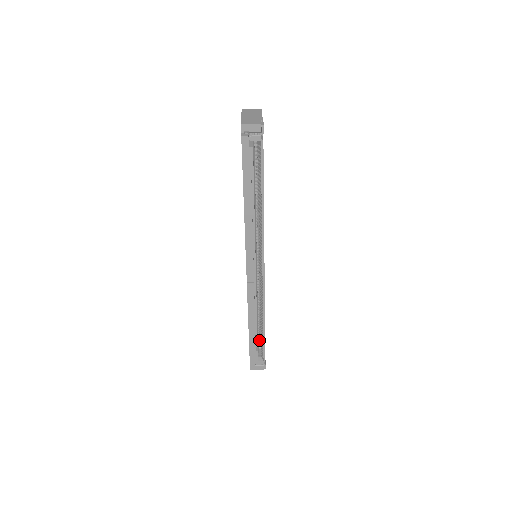
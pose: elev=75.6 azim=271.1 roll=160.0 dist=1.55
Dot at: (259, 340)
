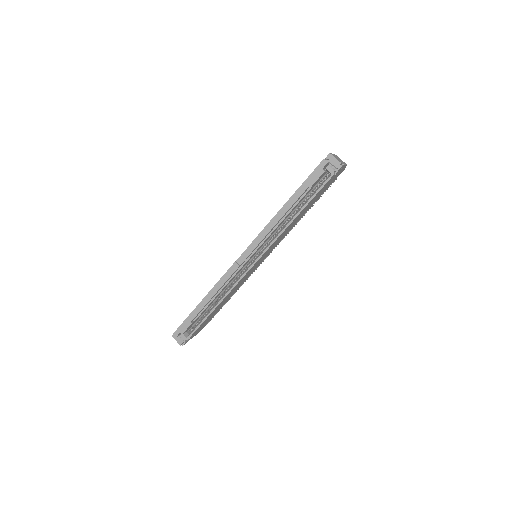
Dot at: occluded
